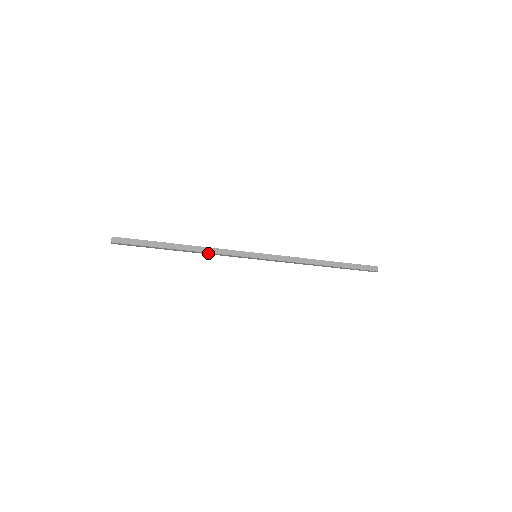
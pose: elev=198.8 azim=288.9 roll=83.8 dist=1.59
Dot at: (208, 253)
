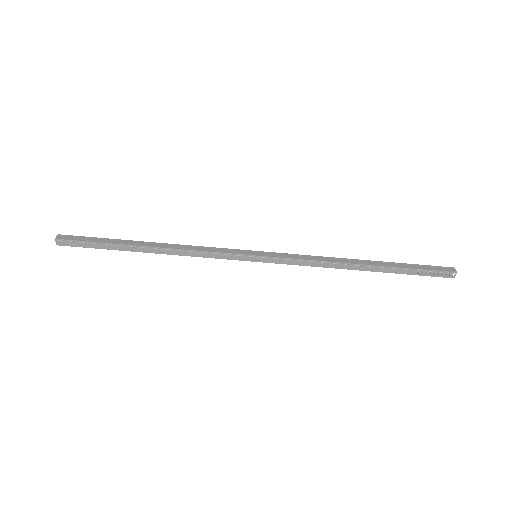
Dot at: (185, 252)
